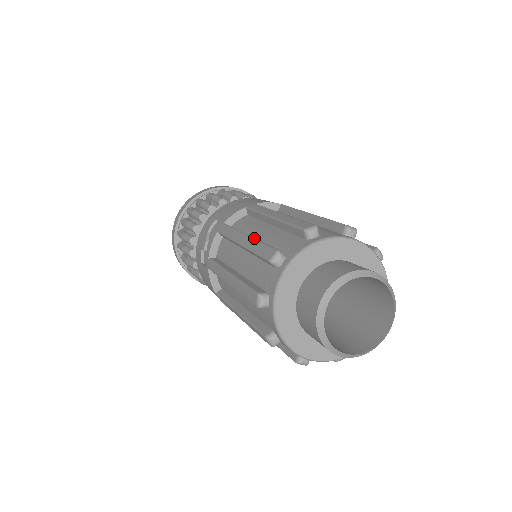
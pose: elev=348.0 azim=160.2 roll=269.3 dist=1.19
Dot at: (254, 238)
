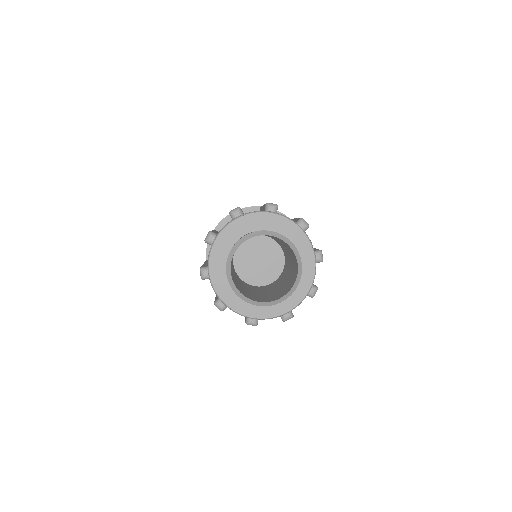
Dot at: occluded
